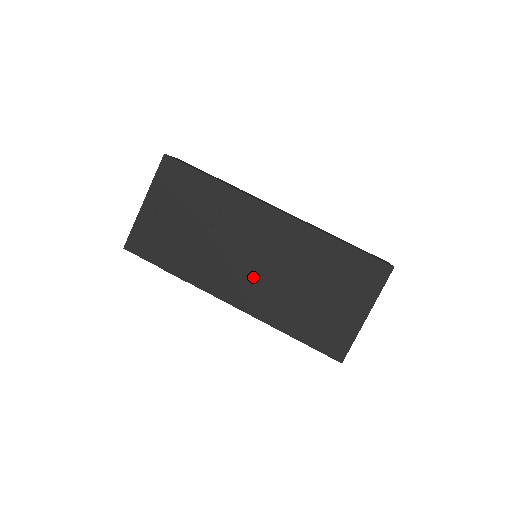
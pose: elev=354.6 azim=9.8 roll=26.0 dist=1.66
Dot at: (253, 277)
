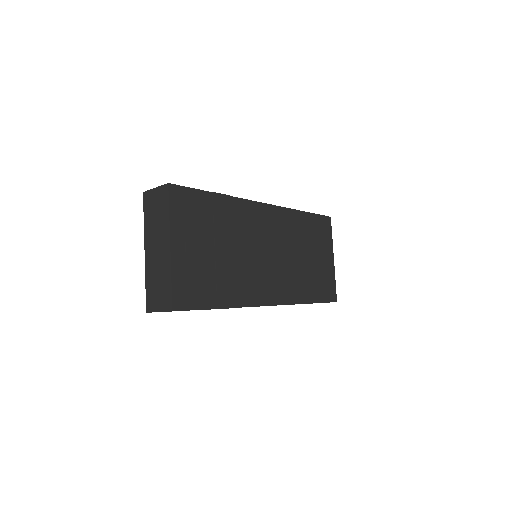
Dot at: (276, 271)
